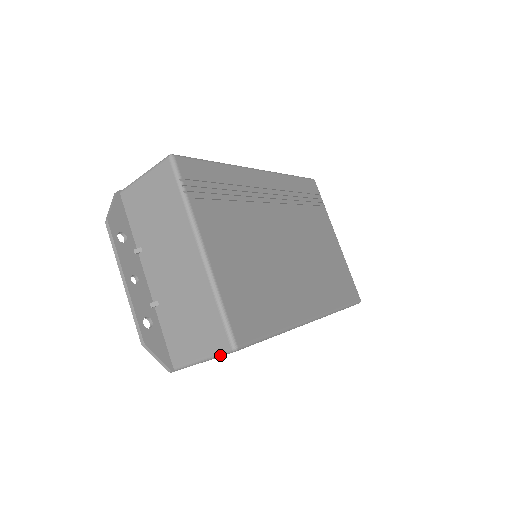
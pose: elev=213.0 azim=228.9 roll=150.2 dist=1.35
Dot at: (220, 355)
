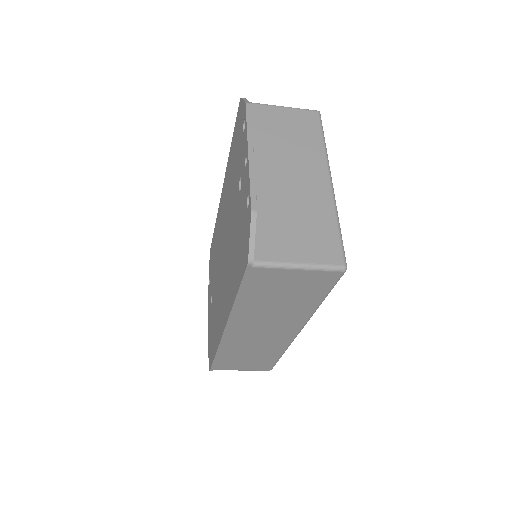
Dot at: (325, 268)
